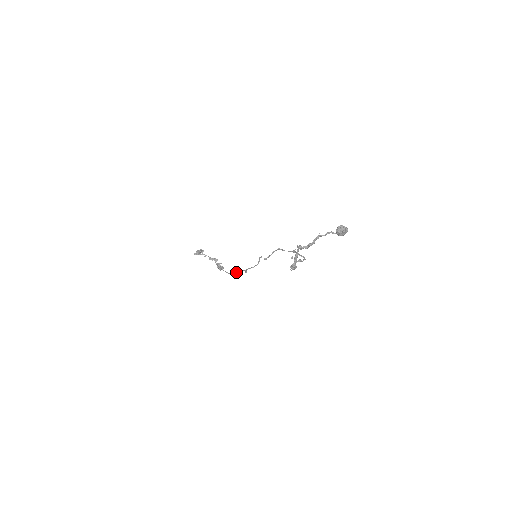
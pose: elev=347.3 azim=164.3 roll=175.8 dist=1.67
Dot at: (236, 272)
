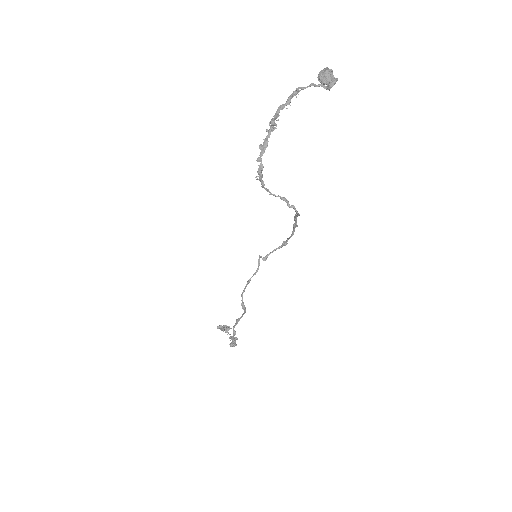
Dot at: (236, 319)
